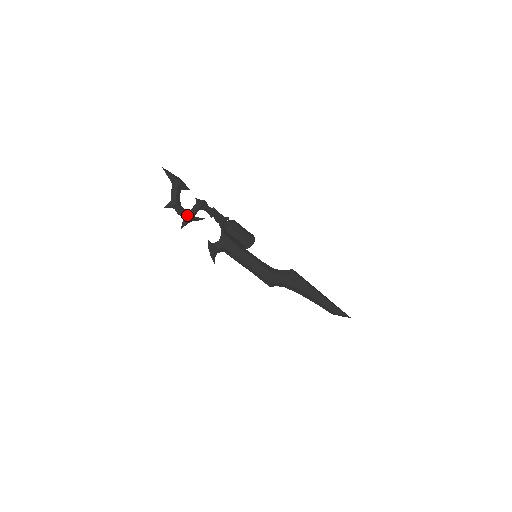
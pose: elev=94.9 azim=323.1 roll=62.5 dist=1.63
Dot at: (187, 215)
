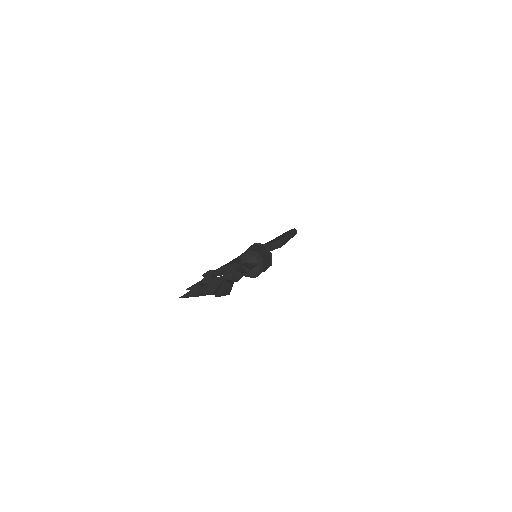
Dot at: occluded
